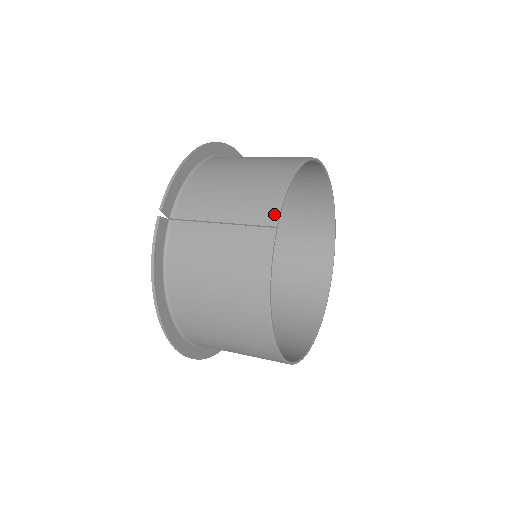
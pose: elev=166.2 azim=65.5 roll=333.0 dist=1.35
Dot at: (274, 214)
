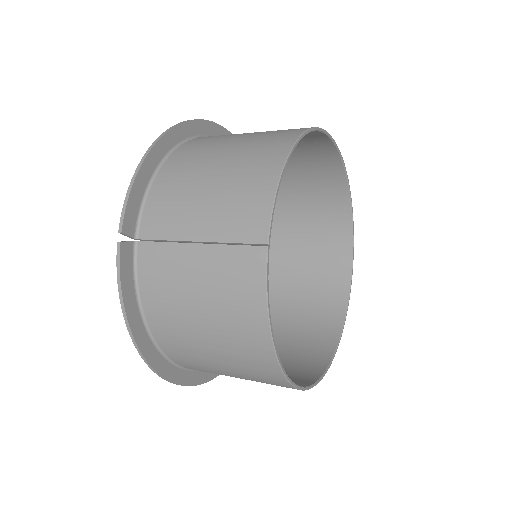
Dot at: (263, 227)
